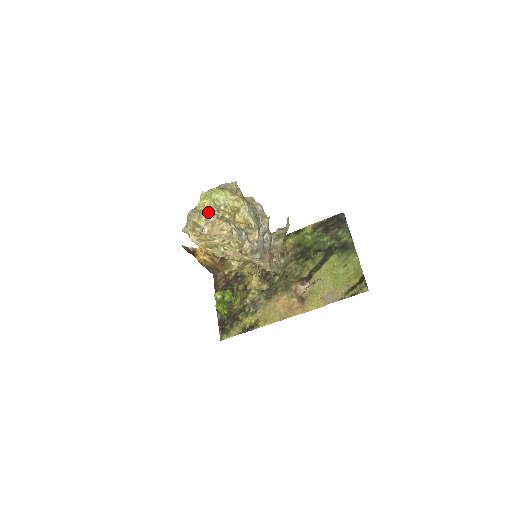
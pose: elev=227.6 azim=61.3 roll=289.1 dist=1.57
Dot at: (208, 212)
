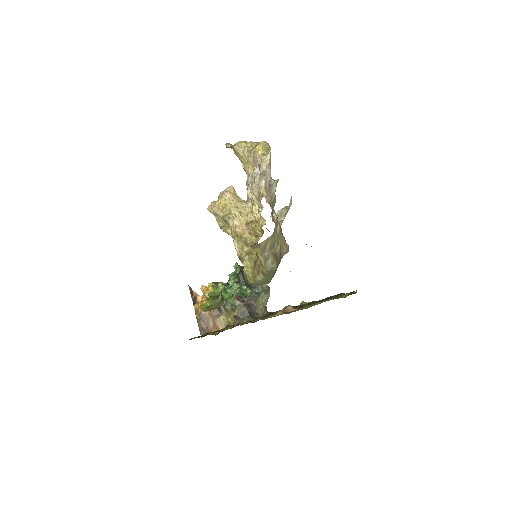
Dot at: (240, 143)
